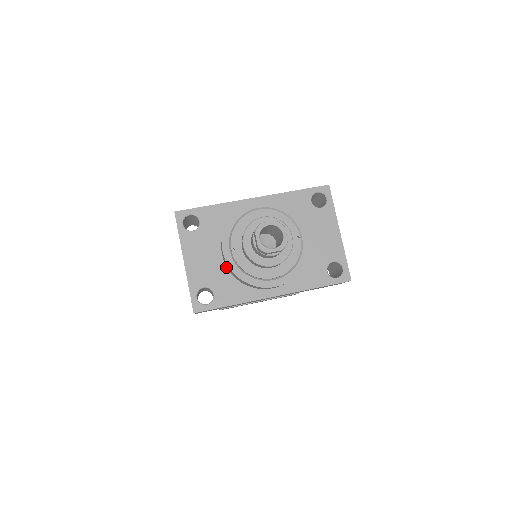
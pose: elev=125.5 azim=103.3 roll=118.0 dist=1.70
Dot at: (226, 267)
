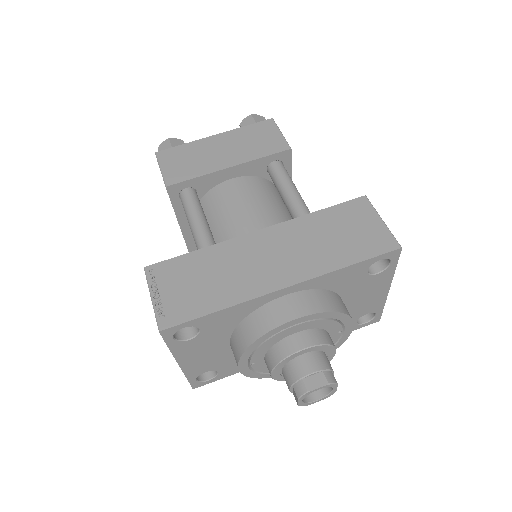
Dot at: occluded
